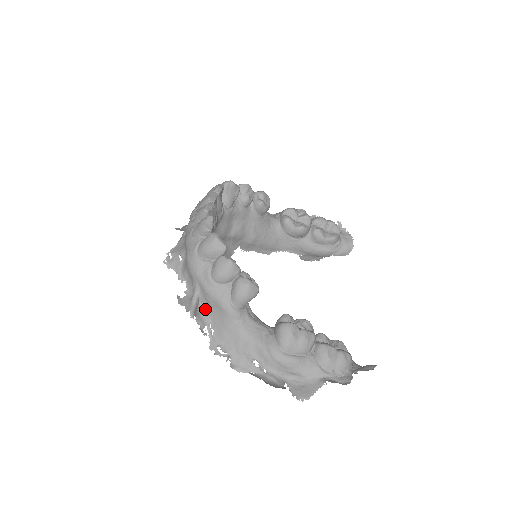
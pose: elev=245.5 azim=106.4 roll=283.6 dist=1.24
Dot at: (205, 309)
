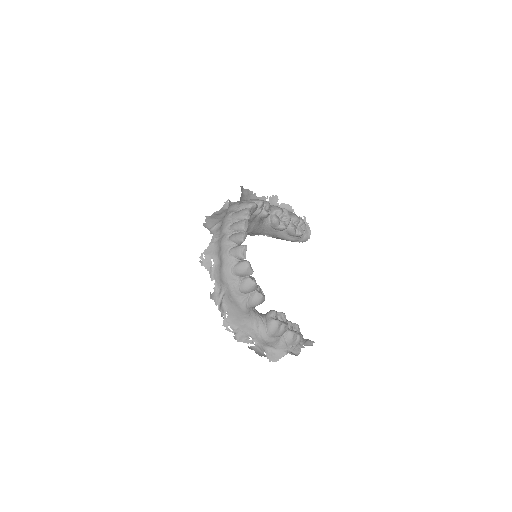
Dot at: (226, 302)
